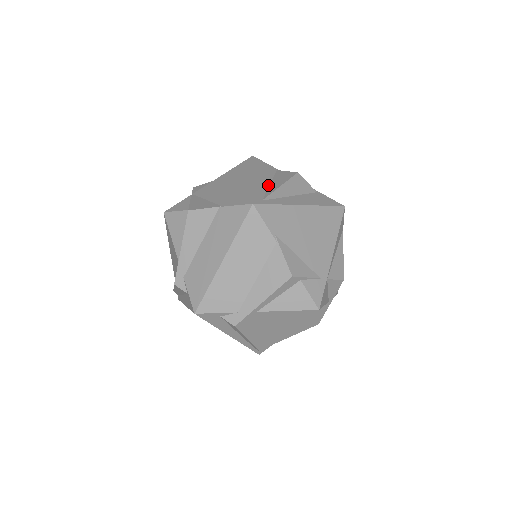
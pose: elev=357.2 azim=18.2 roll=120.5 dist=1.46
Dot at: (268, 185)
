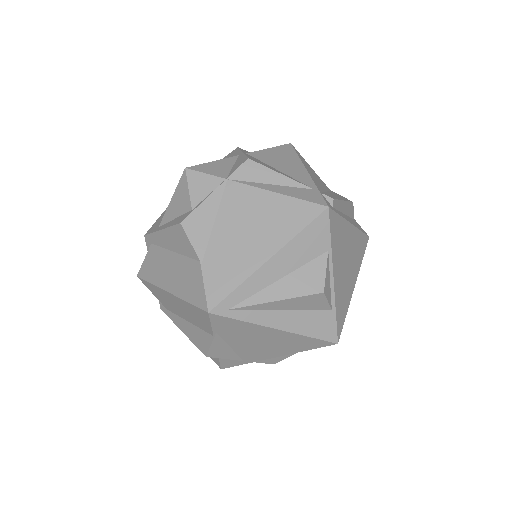
Dot at: (273, 281)
